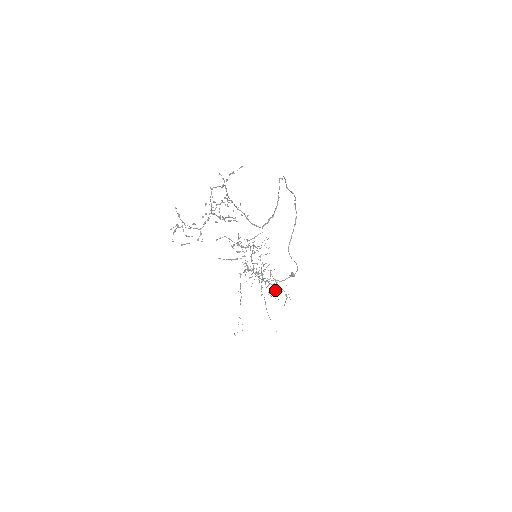
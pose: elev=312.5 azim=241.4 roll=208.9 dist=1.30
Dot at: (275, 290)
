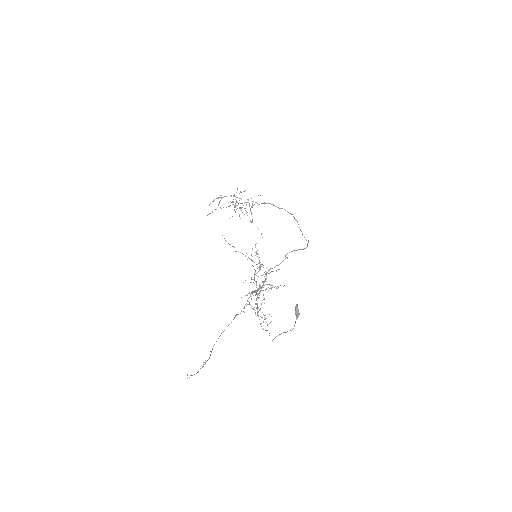
Dot at: (251, 255)
